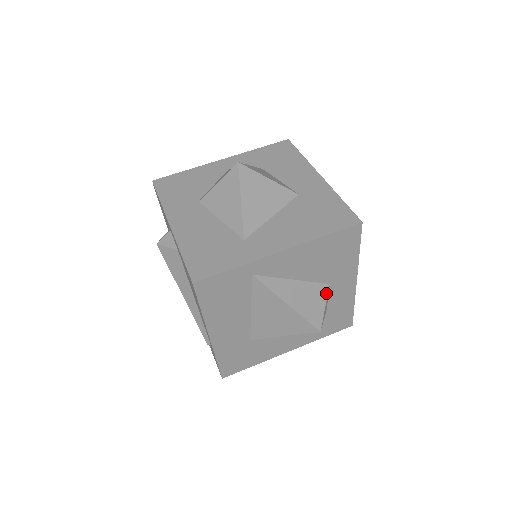
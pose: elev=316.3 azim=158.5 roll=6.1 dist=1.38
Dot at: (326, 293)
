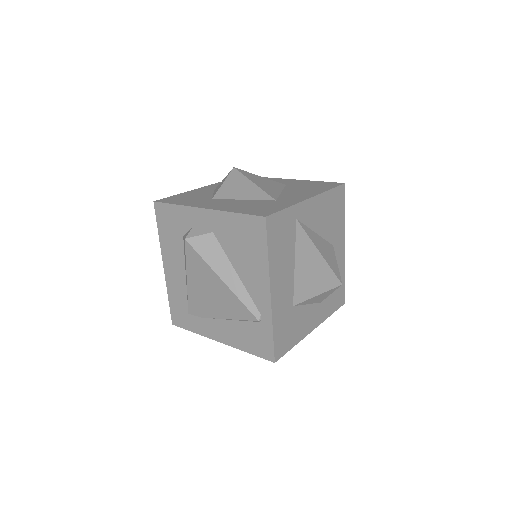
Dot at: (334, 252)
